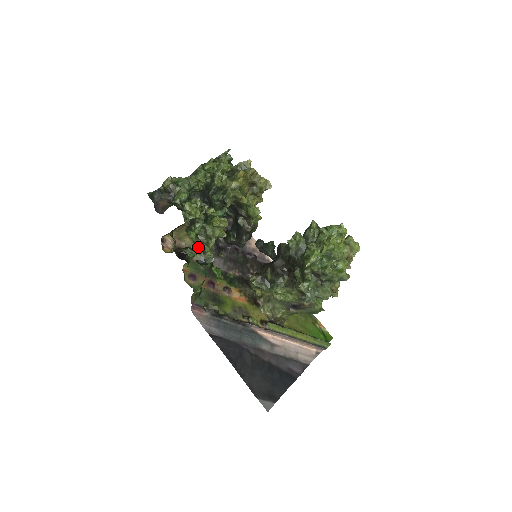
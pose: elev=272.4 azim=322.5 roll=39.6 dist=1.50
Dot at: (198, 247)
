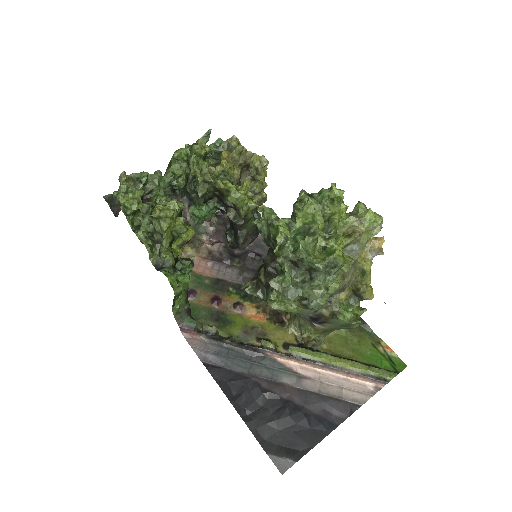
Dot at: (205, 257)
